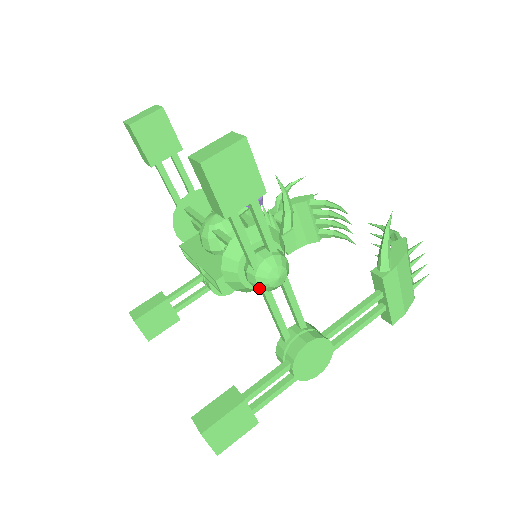
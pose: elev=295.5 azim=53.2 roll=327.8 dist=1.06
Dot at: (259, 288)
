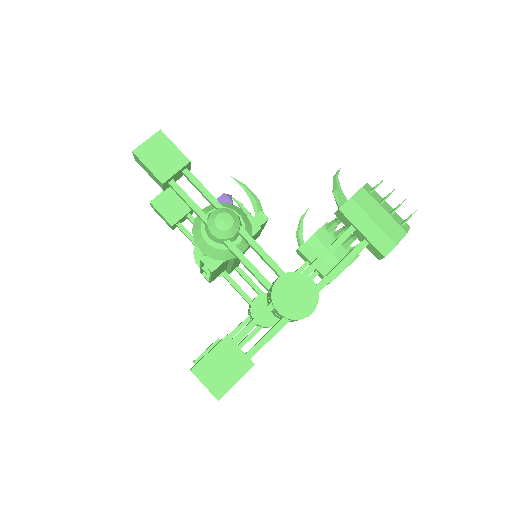
Dot at: (216, 238)
